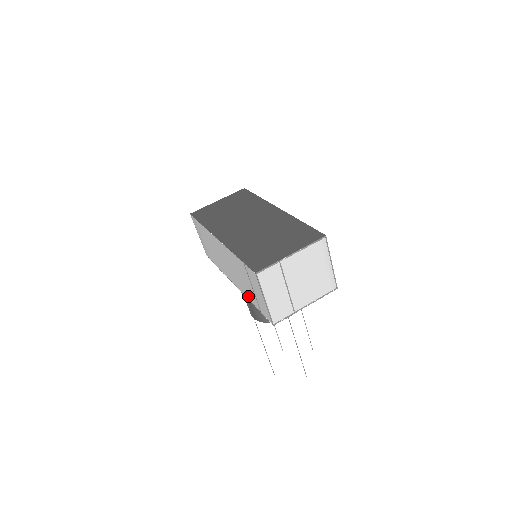
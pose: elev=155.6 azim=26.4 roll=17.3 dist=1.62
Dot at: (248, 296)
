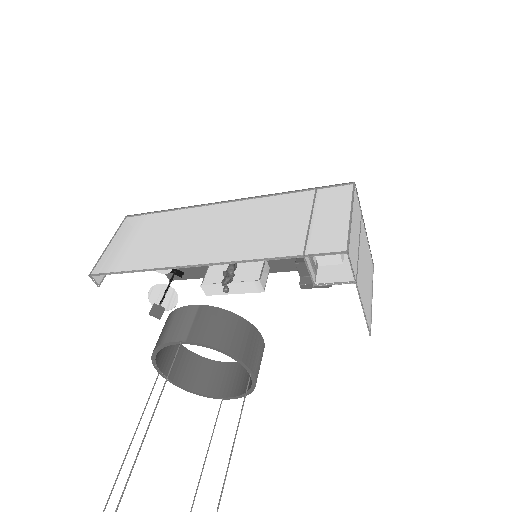
Dot at: (262, 251)
